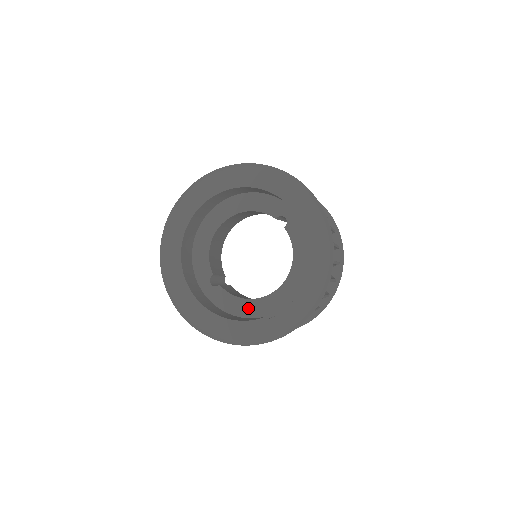
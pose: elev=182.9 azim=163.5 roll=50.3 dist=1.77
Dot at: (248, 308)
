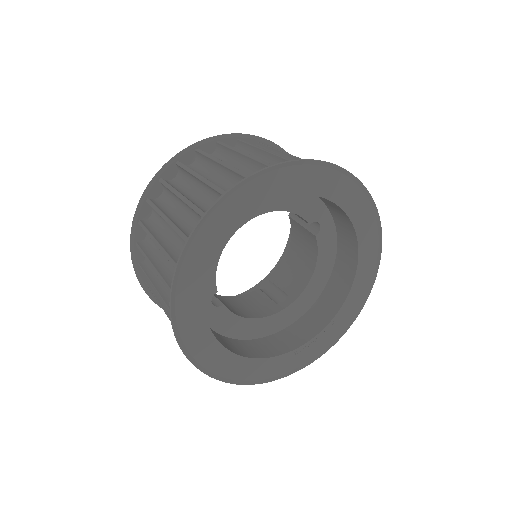
Dot at: (252, 329)
